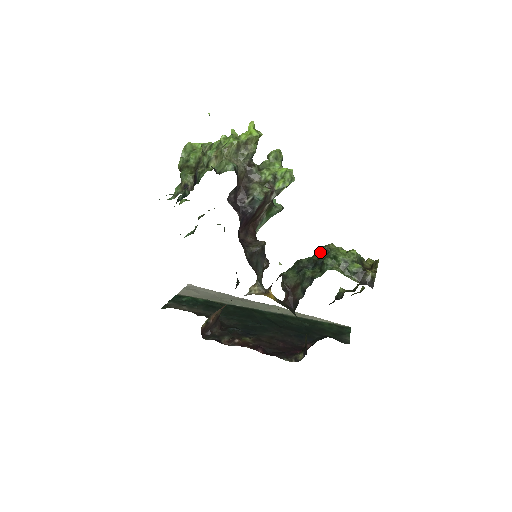
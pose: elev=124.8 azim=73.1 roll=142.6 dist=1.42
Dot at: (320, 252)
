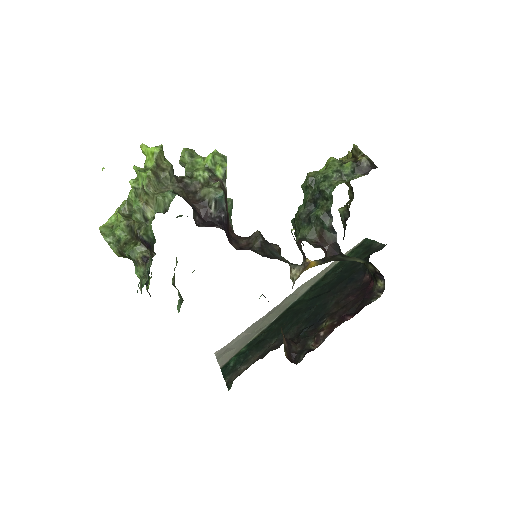
Dot at: (308, 189)
